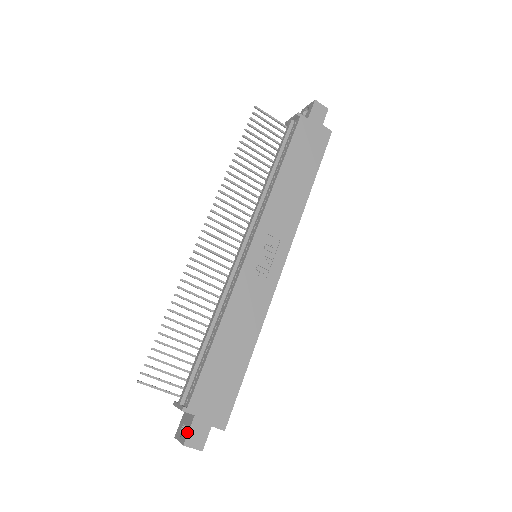
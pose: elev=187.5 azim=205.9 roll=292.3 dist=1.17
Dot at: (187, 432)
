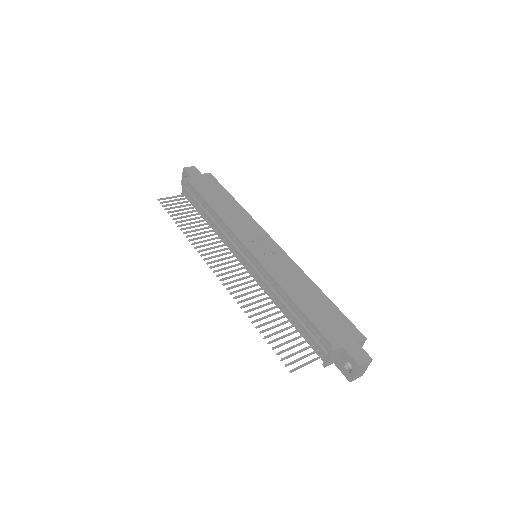
Dot at: (351, 359)
